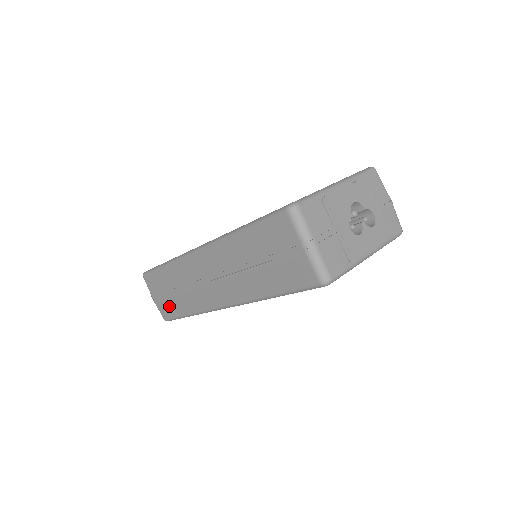
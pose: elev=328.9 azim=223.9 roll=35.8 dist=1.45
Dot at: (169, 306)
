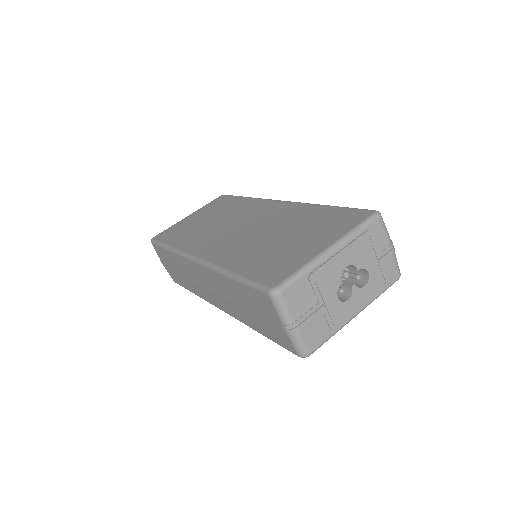
Dot at: (176, 277)
